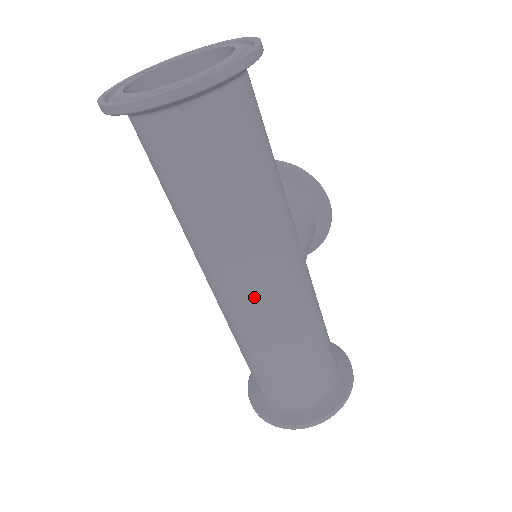
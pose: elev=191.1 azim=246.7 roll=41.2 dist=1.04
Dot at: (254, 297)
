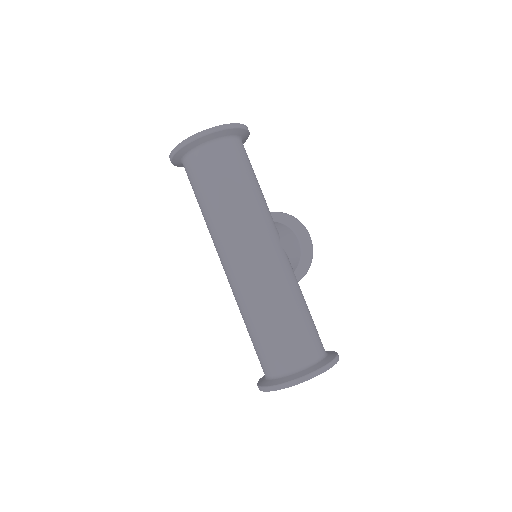
Dot at: (247, 260)
